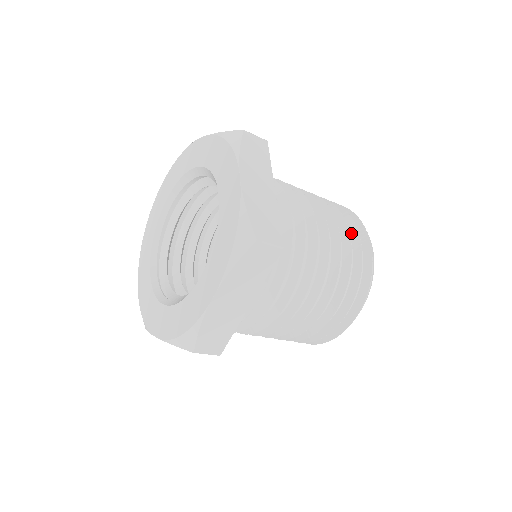
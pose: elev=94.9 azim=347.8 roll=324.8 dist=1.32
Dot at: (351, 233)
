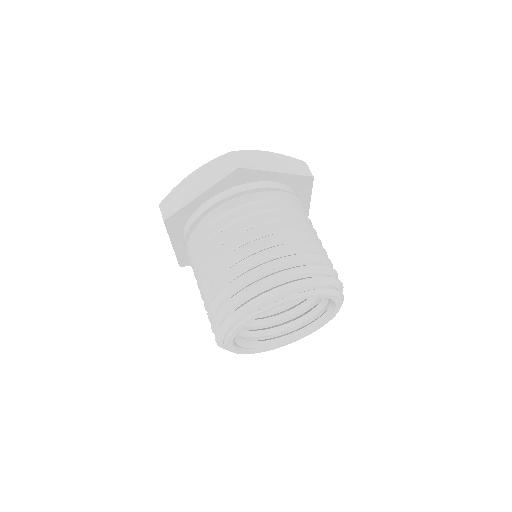
Dot at: occluded
